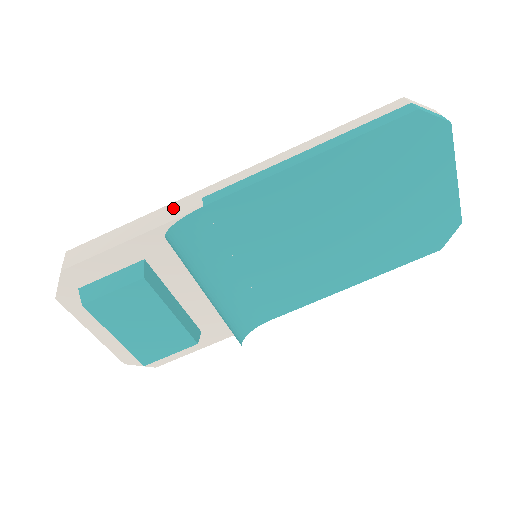
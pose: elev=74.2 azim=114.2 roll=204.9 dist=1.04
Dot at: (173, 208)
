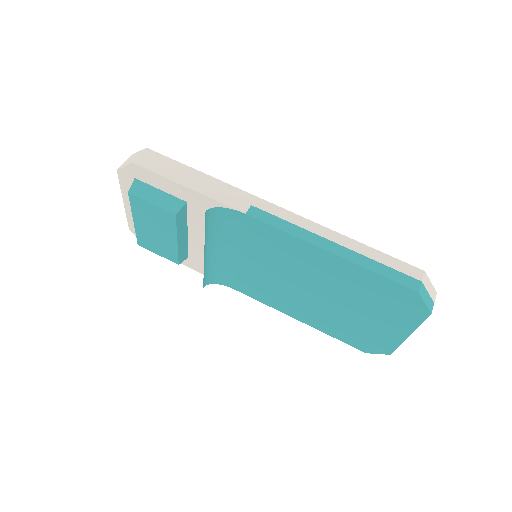
Dot at: (230, 192)
